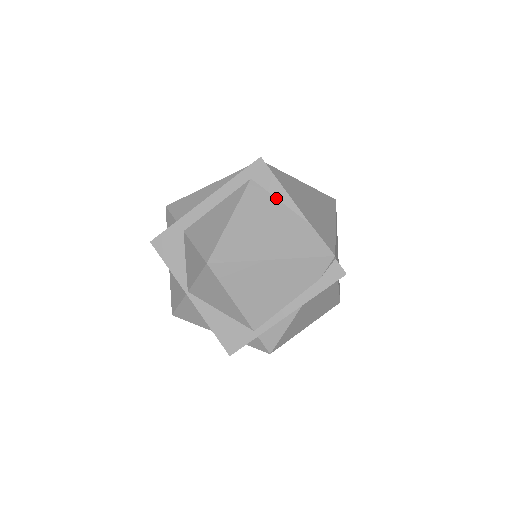
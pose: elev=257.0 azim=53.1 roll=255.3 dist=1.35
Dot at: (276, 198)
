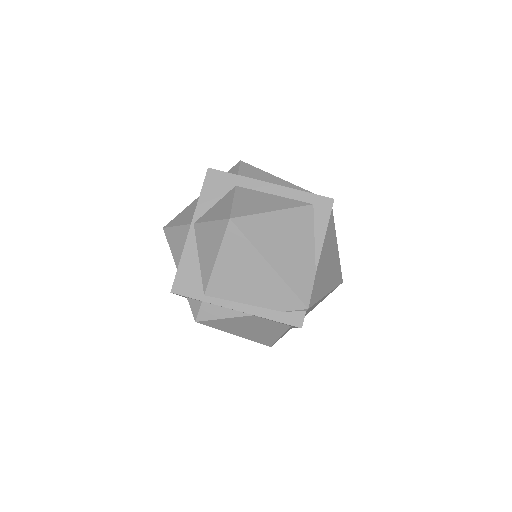
Dot at: (314, 233)
